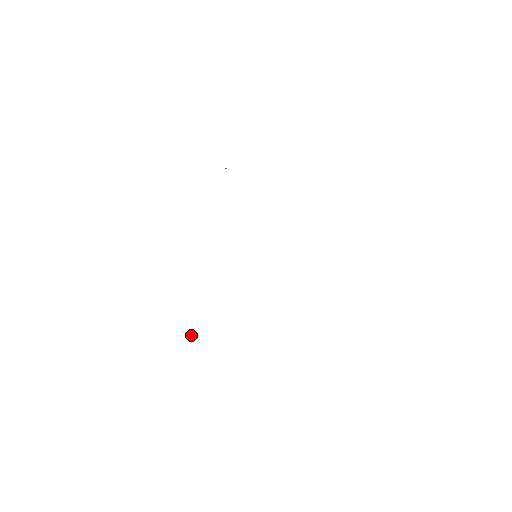
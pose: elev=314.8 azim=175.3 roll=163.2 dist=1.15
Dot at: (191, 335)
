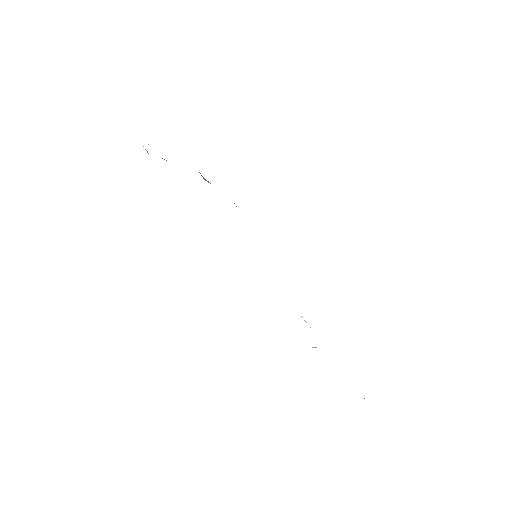
Dot at: (315, 347)
